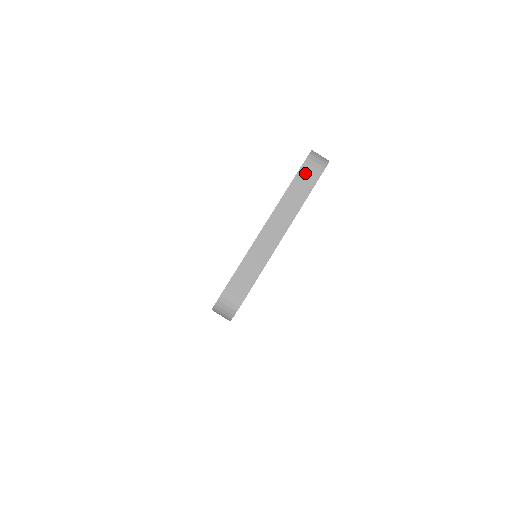
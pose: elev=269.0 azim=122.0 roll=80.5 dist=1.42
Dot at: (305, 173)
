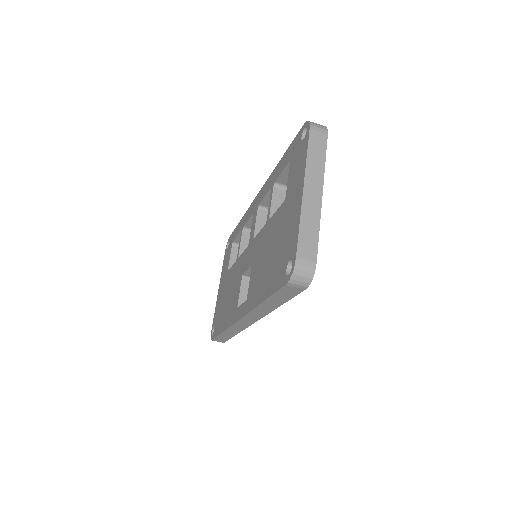
Dot at: (315, 138)
